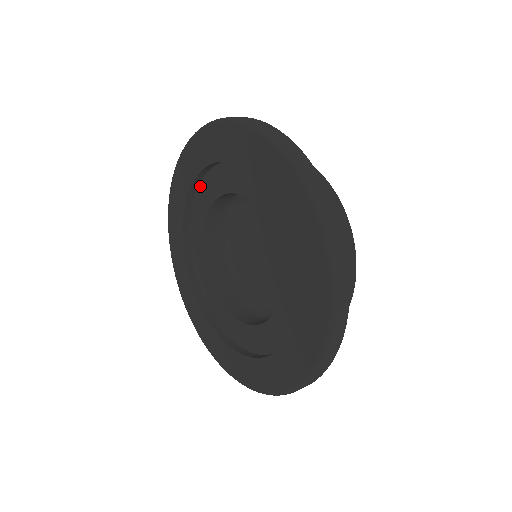
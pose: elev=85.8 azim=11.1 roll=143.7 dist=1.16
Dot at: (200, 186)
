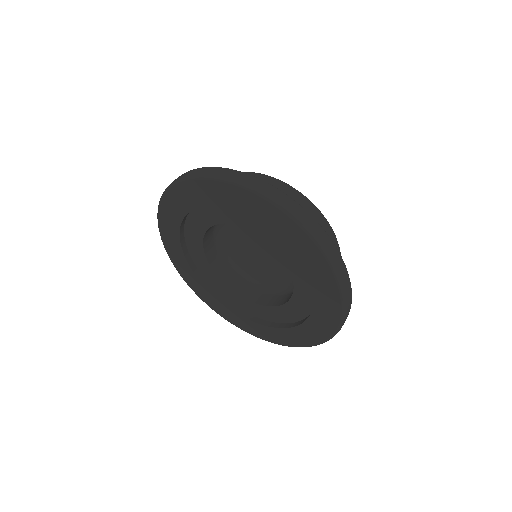
Dot at: (198, 267)
